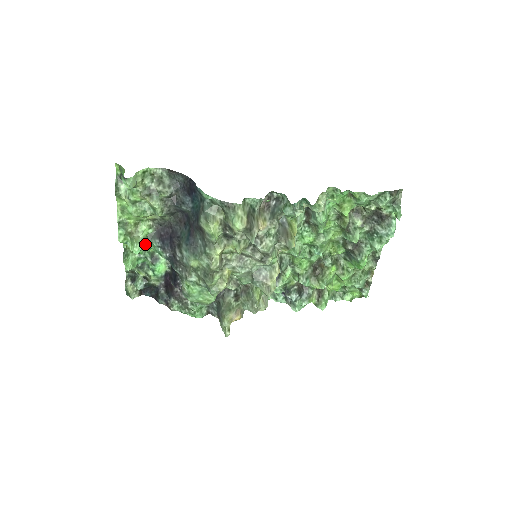
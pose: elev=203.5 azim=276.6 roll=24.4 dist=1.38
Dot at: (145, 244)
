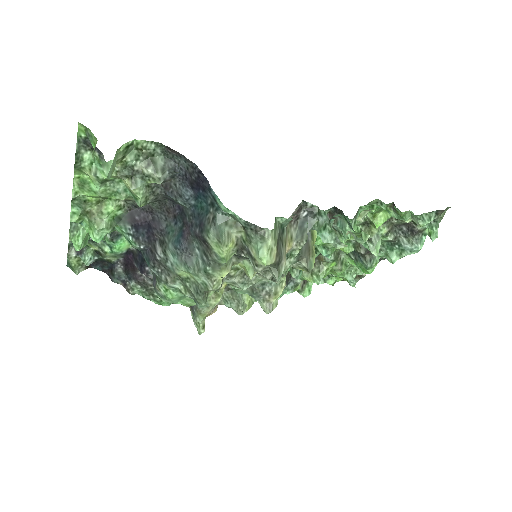
Dot at: (110, 228)
